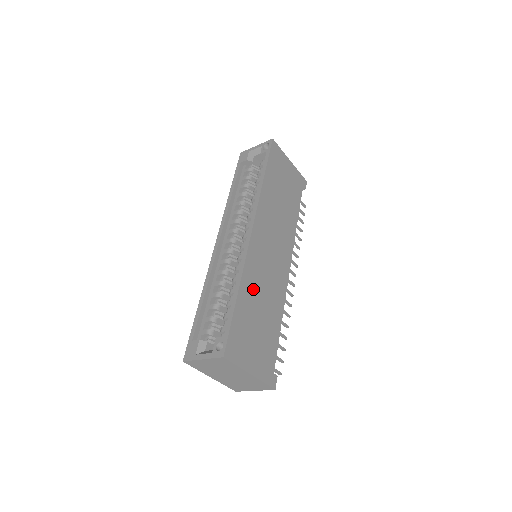
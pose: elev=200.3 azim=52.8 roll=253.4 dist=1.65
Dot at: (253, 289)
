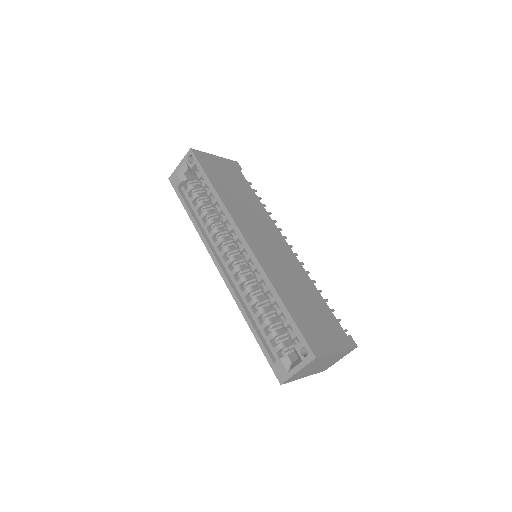
Dot at: (285, 286)
